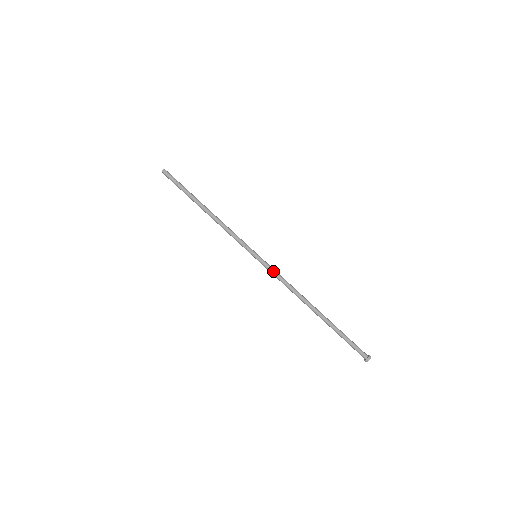
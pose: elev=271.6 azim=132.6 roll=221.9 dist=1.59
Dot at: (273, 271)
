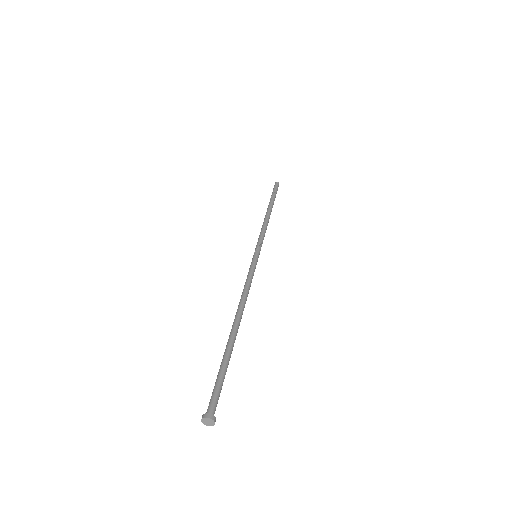
Dot at: occluded
